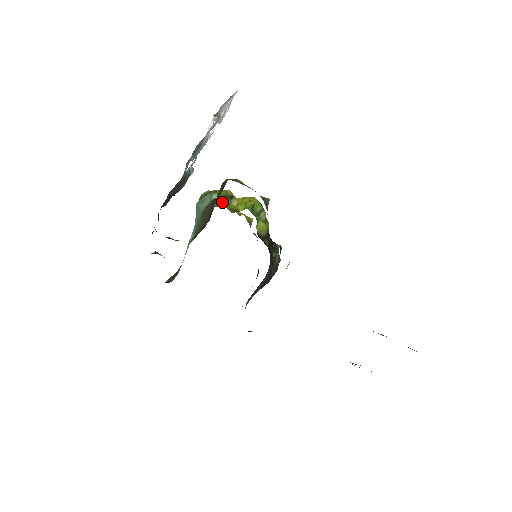
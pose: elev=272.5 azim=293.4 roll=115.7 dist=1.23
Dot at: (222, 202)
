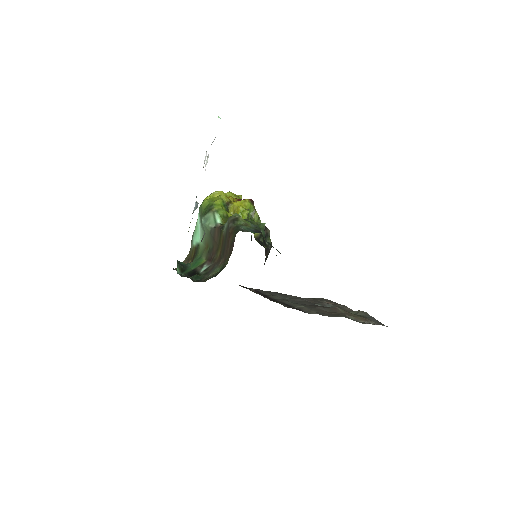
Dot at: occluded
